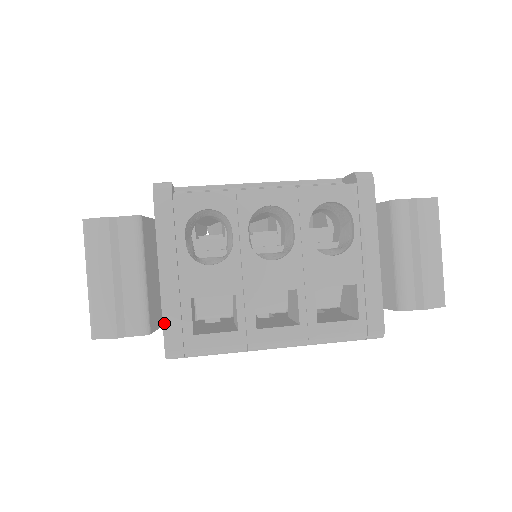
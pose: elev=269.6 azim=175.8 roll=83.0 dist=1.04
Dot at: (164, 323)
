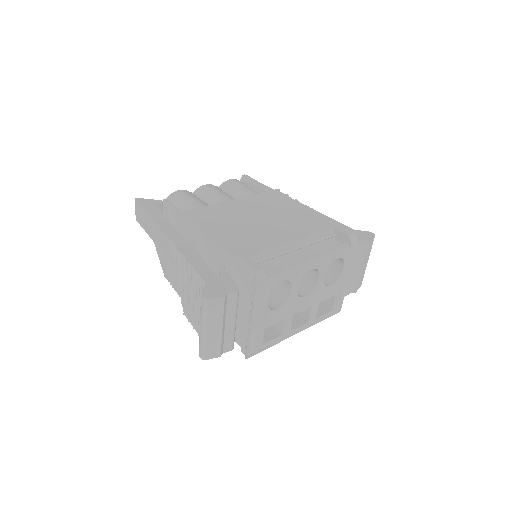
Dot at: (250, 345)
